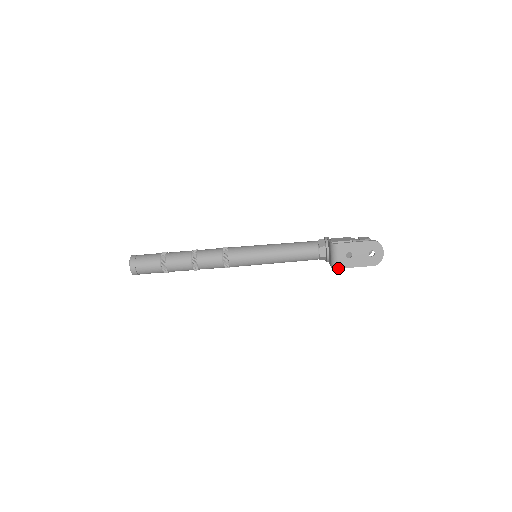
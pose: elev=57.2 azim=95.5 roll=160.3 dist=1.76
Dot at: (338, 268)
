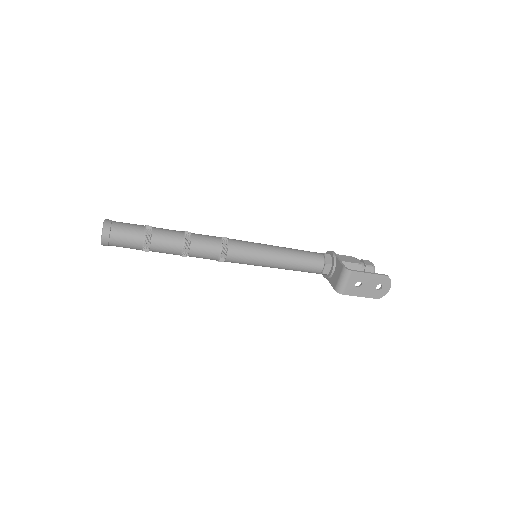
Dot at: (343, 294)
